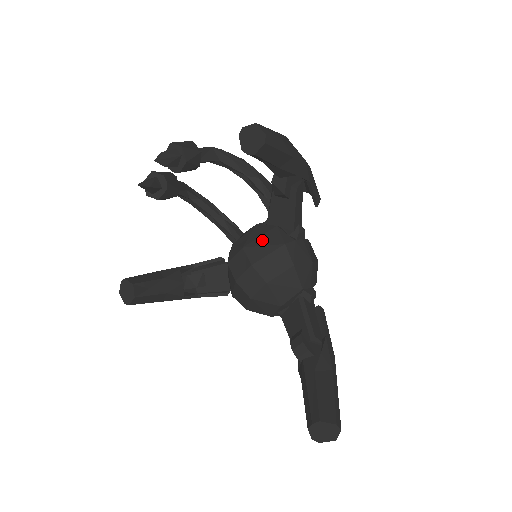
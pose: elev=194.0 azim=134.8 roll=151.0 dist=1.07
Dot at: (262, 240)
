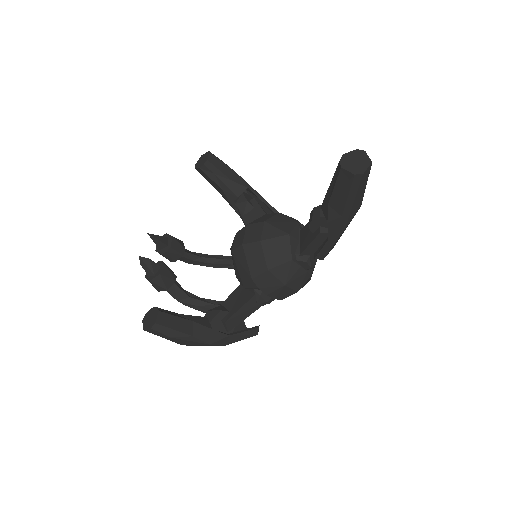
Dot at: occluded
